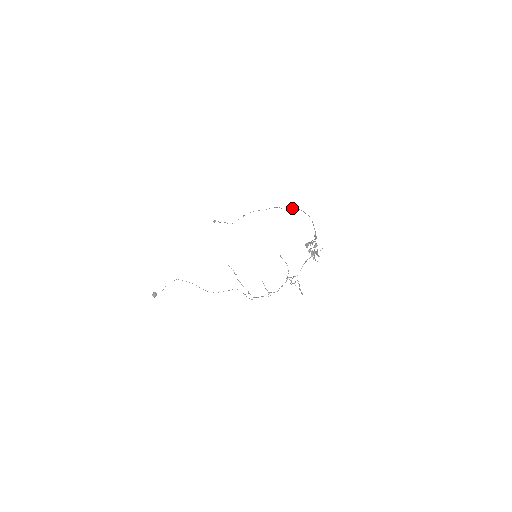
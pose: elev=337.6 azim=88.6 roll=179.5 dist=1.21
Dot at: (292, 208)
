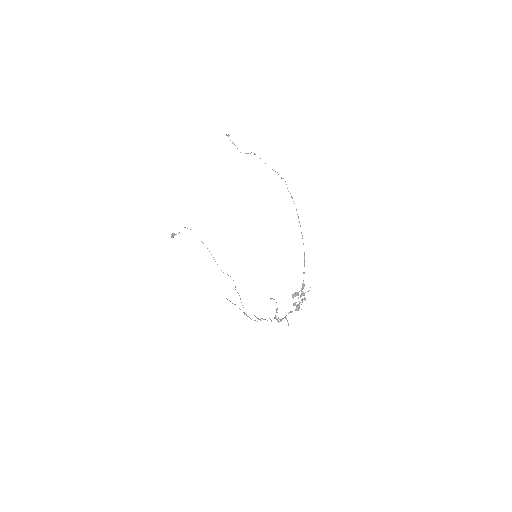
Dot at: occluded
